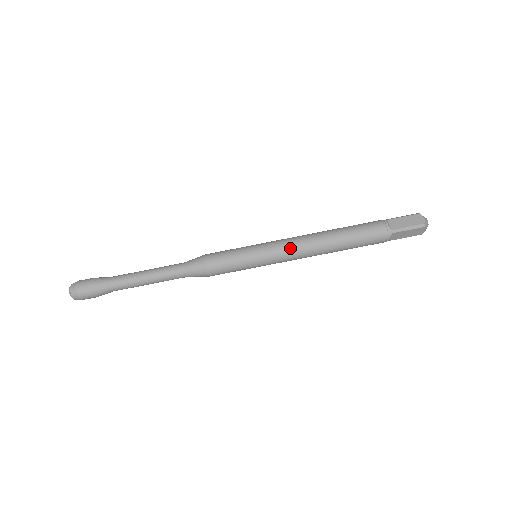
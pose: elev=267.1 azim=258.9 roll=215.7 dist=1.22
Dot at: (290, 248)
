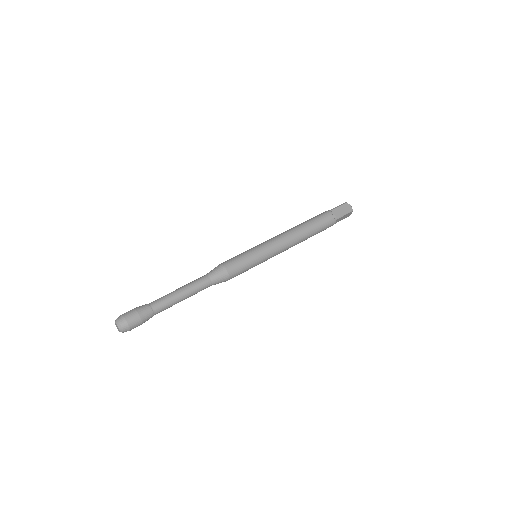
Dot at: (281, 244)
